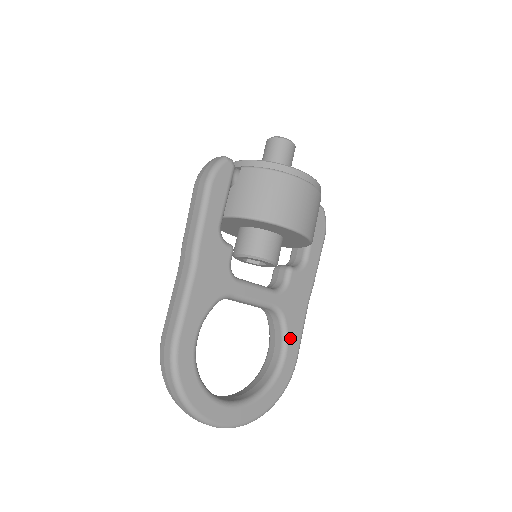
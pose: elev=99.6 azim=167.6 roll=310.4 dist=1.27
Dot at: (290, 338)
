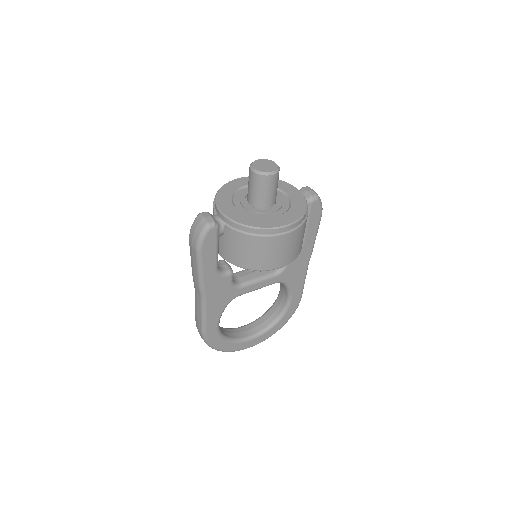
Dot at: (293, 291)
